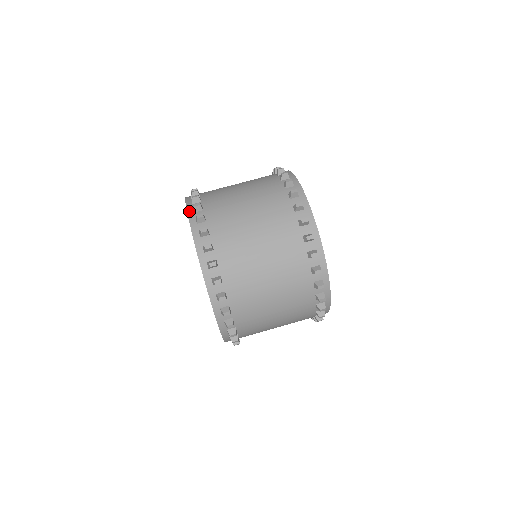
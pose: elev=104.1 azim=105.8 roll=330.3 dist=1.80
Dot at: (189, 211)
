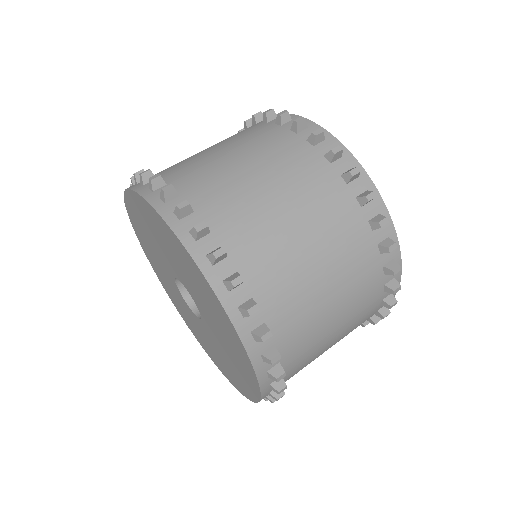
Dot at: (154, 203)
